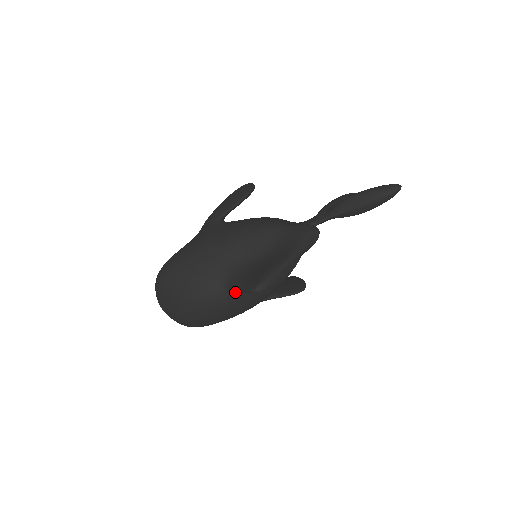
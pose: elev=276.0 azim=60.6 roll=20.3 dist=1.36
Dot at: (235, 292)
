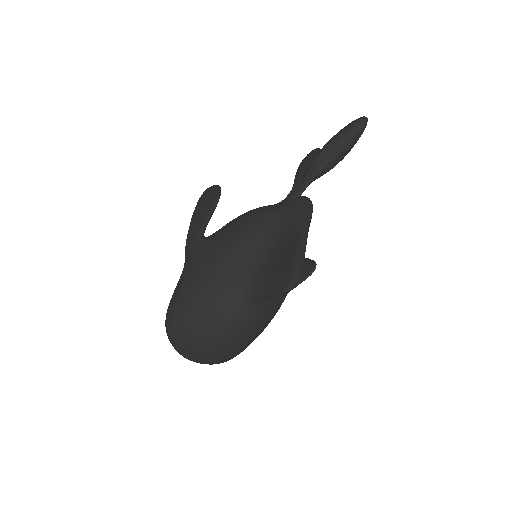
Dot at: (261, 302)
